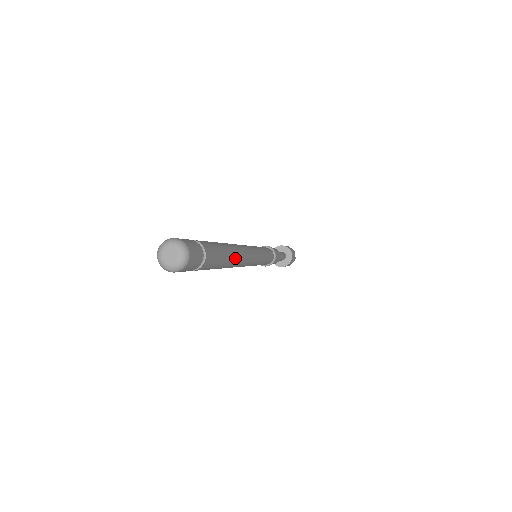
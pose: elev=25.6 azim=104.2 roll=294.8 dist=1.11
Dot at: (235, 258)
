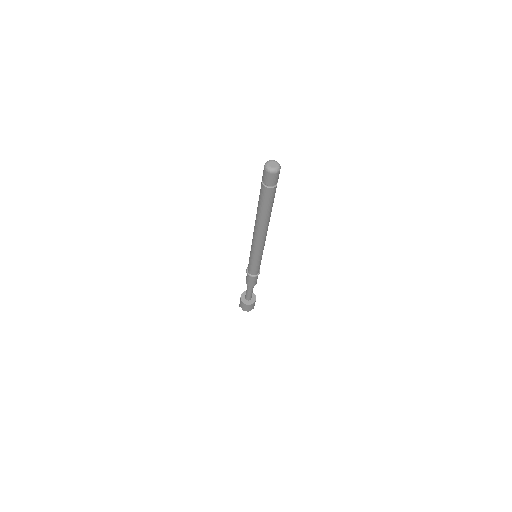
Dot at: occluded
